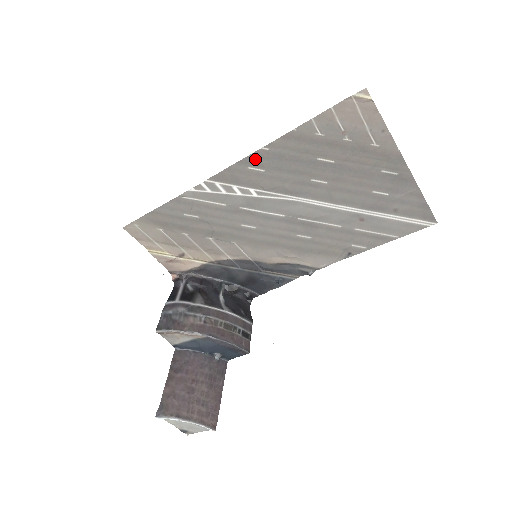
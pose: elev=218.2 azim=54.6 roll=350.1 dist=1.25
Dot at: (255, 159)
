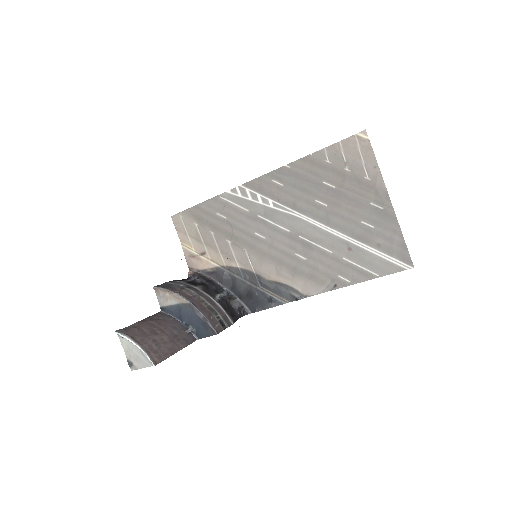
Dot at: (279, 174)
